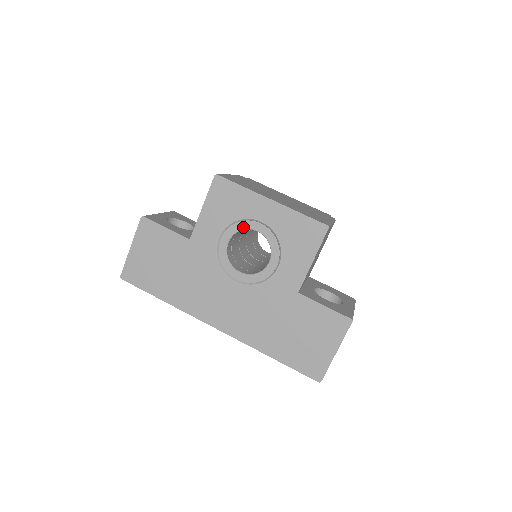
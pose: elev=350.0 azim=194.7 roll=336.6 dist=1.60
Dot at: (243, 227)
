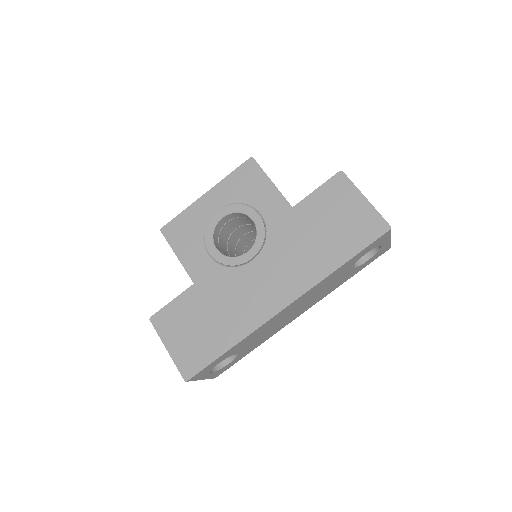
Dot at: (212, 228)
